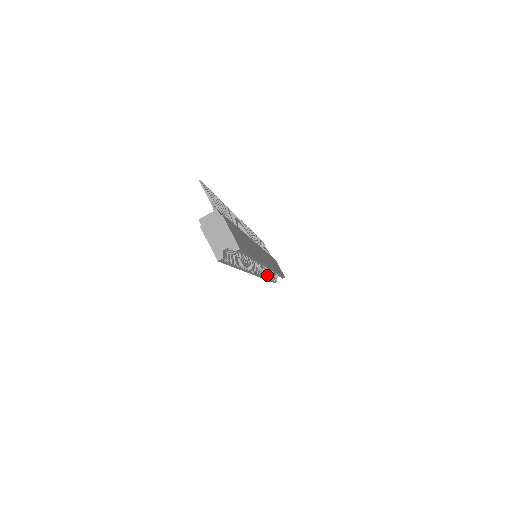
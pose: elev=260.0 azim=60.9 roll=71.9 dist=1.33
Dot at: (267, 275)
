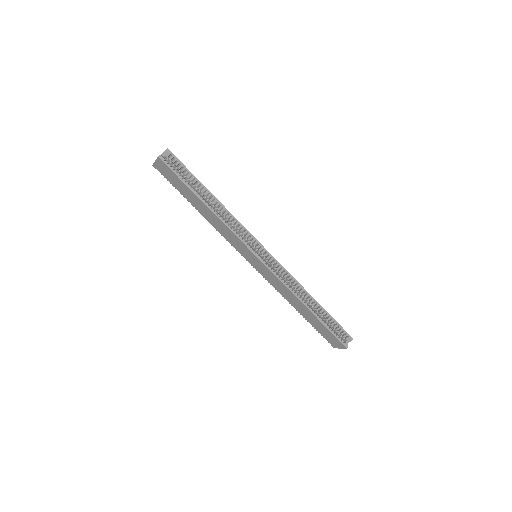
Dot at: (292, 289)
